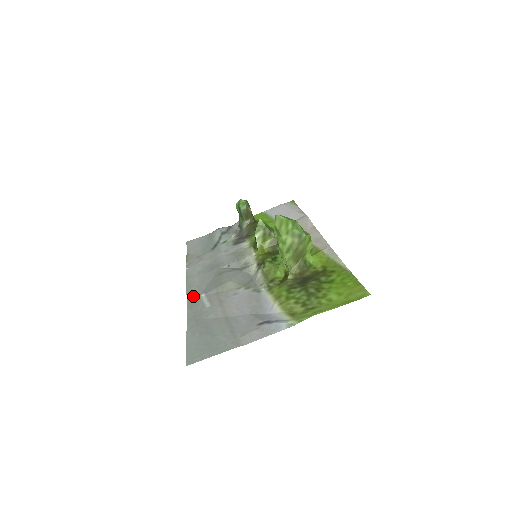
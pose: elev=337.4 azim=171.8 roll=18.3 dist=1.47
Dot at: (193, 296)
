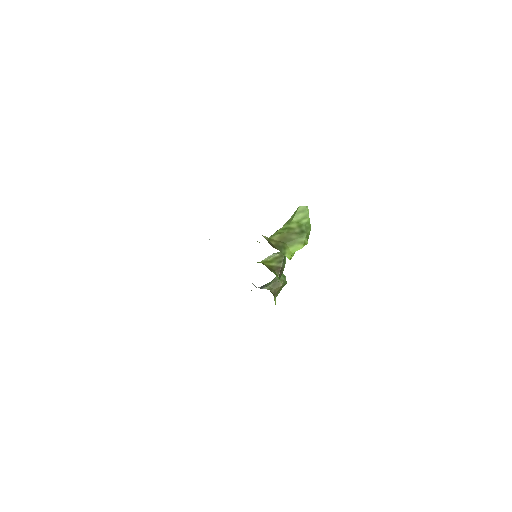
Dot at: occluded
